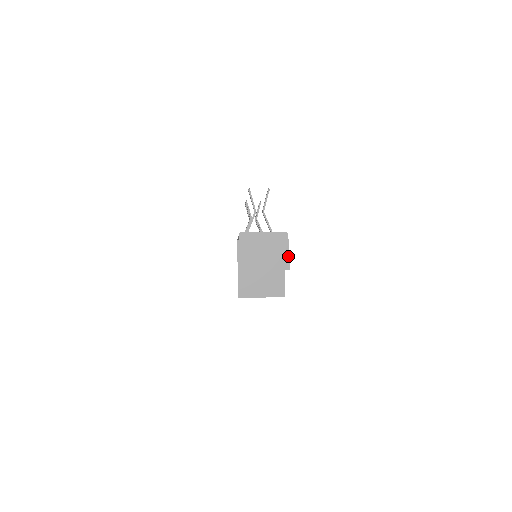
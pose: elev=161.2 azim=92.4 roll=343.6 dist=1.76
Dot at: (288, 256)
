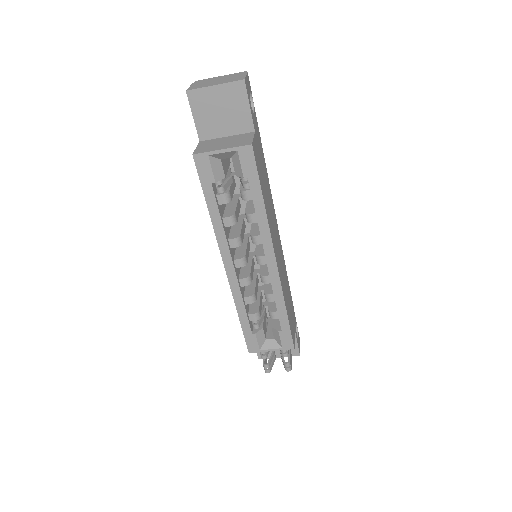
Dot at: (244, 76)
